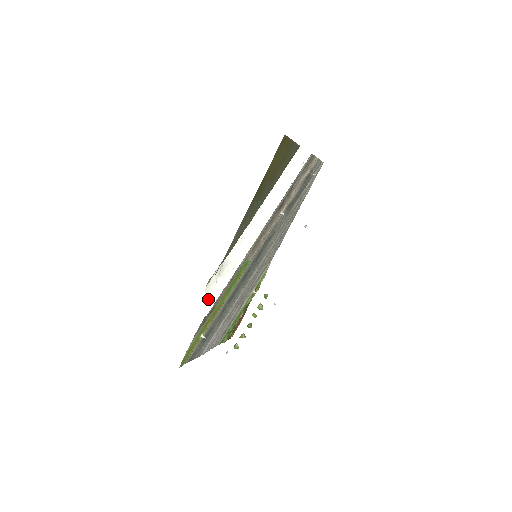
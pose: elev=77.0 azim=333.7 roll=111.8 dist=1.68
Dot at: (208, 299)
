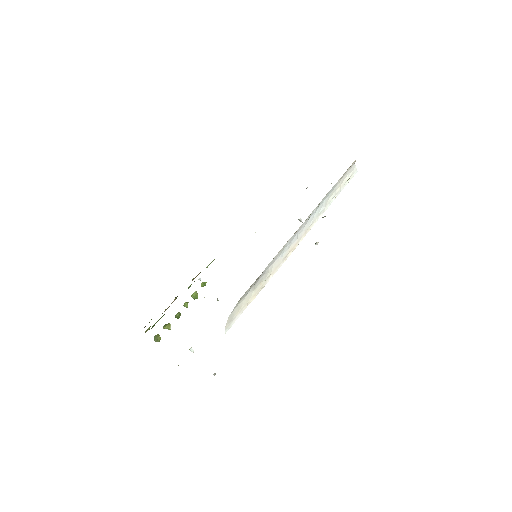
Dot at: (234, 313)
